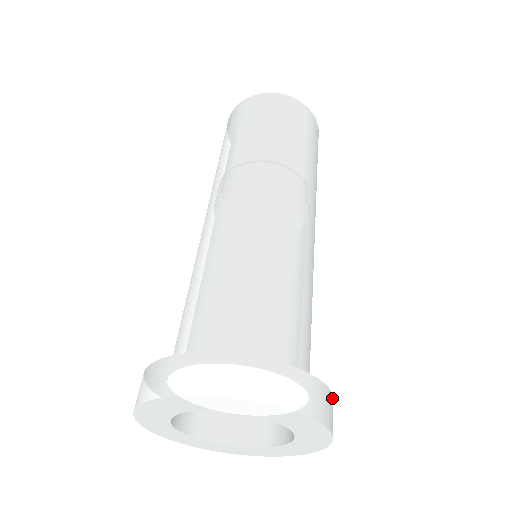
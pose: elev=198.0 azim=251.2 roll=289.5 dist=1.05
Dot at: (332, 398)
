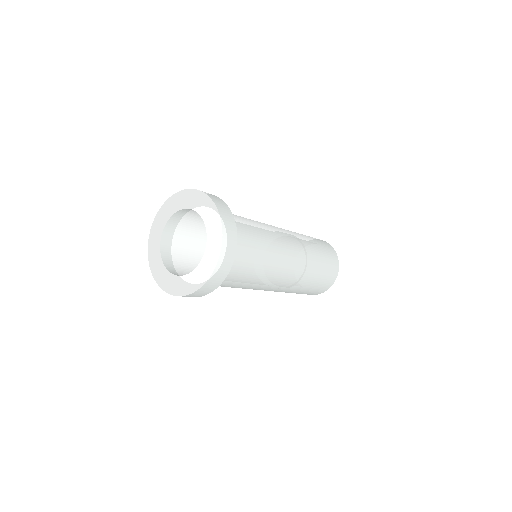
Dot at: (220, 199)
